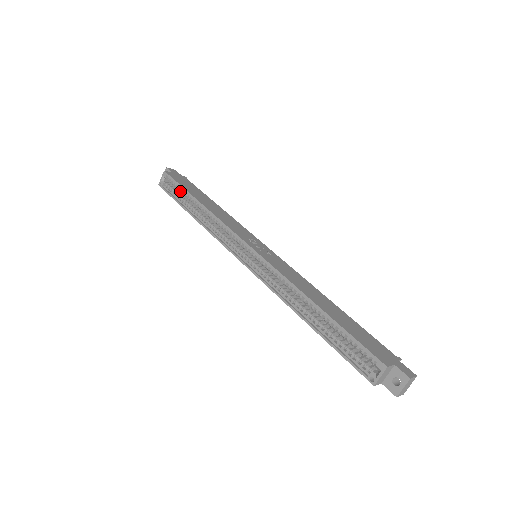
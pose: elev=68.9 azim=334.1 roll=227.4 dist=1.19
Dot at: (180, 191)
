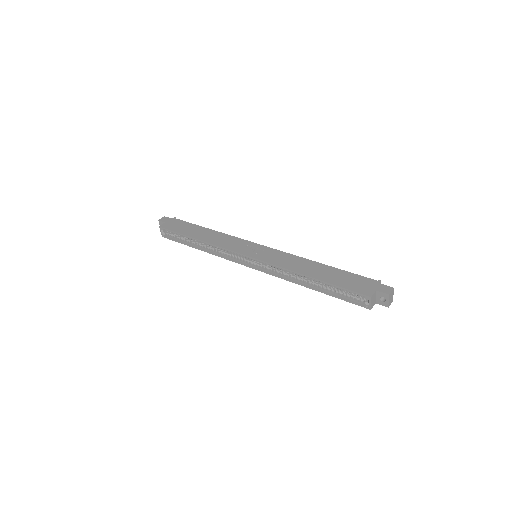
Dot at: (179, 235)
